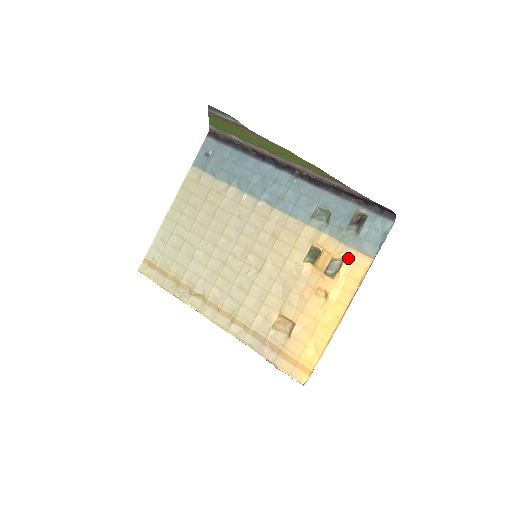
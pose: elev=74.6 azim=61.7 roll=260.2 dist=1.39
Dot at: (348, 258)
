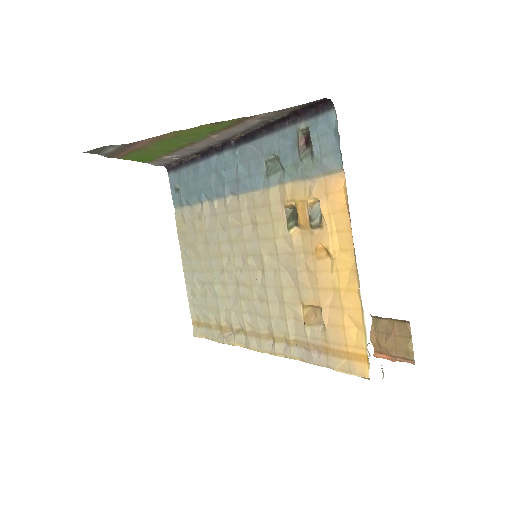
Dot at: (321, 192)
